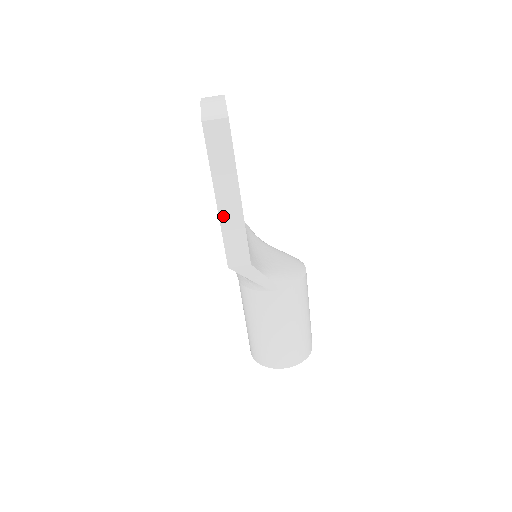
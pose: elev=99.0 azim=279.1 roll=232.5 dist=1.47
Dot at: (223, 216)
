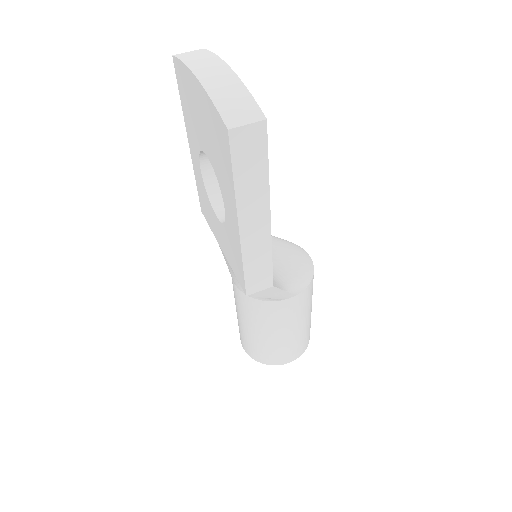
Dot at: (246, 243)
